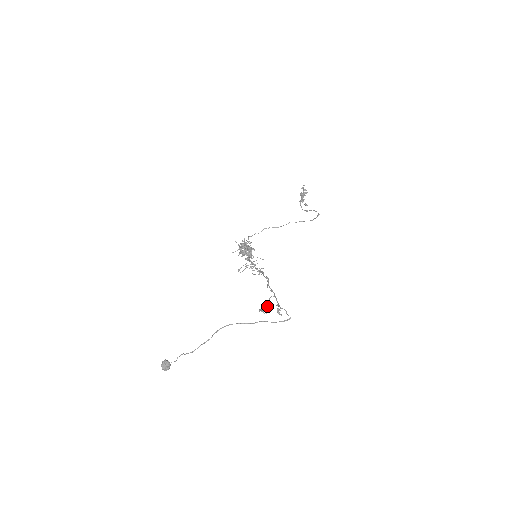
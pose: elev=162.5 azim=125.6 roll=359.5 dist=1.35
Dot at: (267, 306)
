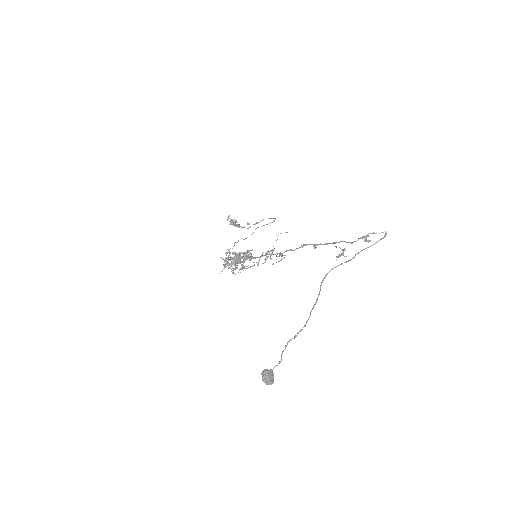
Dot at: (342, 250)
